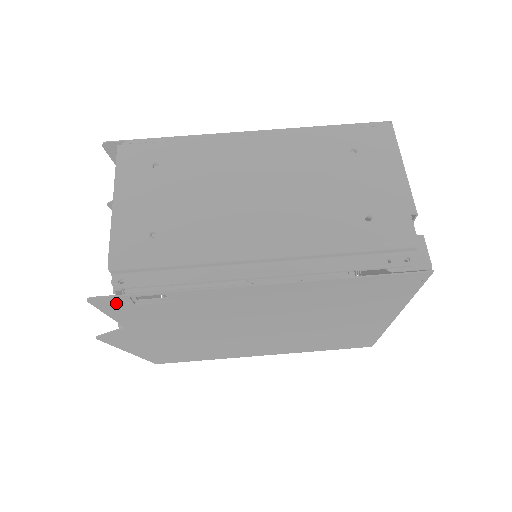
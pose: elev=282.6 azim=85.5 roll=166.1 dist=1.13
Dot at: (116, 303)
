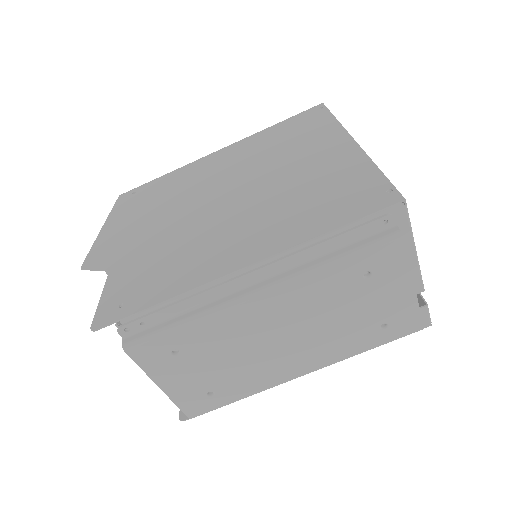
Dot at: occluded
